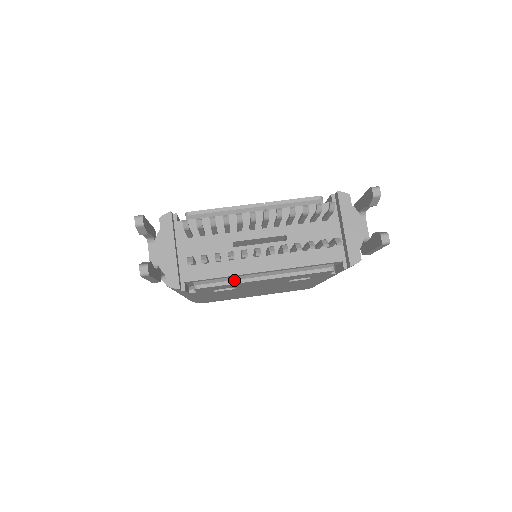
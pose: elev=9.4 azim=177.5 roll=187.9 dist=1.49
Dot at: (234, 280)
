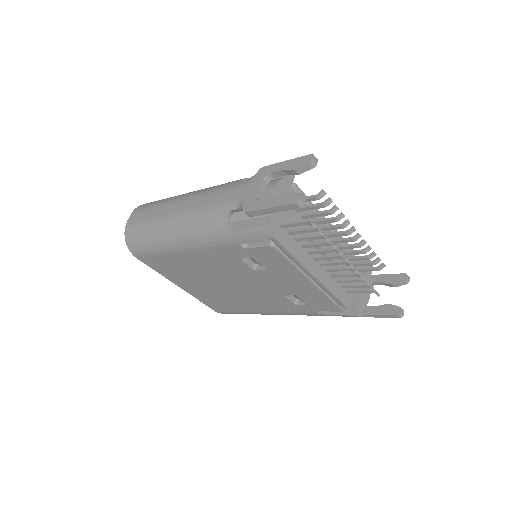
Dot at: (296, 264)
